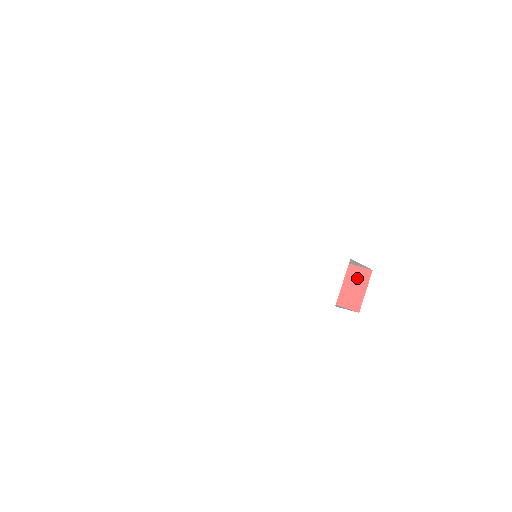
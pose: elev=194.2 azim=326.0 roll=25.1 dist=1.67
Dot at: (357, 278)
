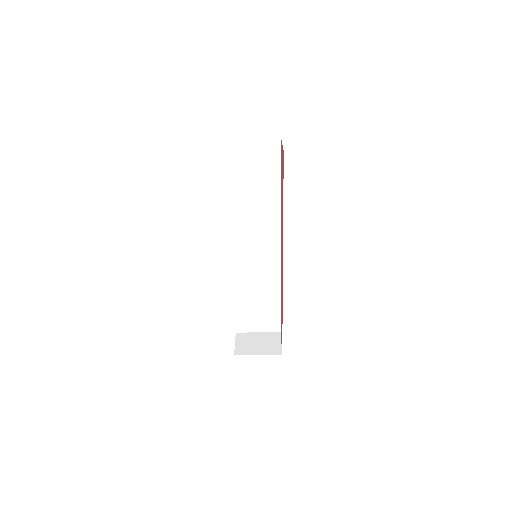
Dot at: occluded
